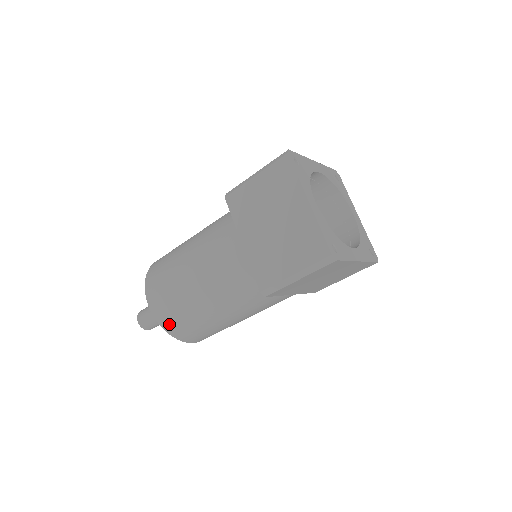
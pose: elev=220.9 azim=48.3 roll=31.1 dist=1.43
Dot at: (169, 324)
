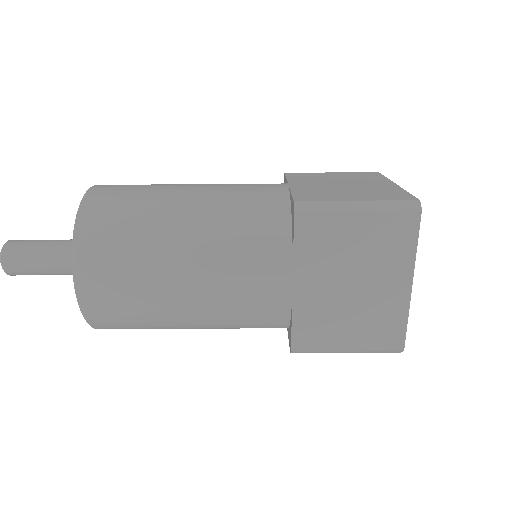
Dot at: (95, 211)
